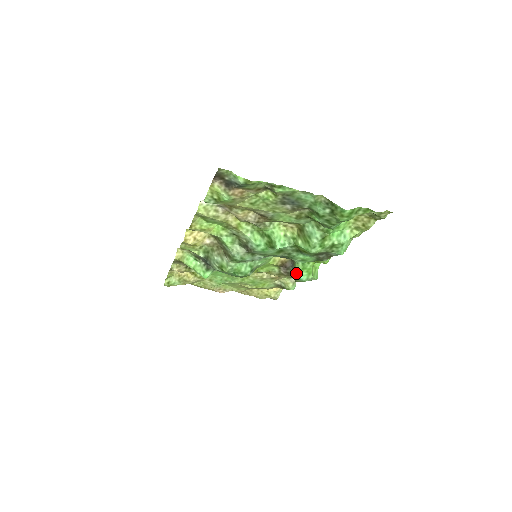
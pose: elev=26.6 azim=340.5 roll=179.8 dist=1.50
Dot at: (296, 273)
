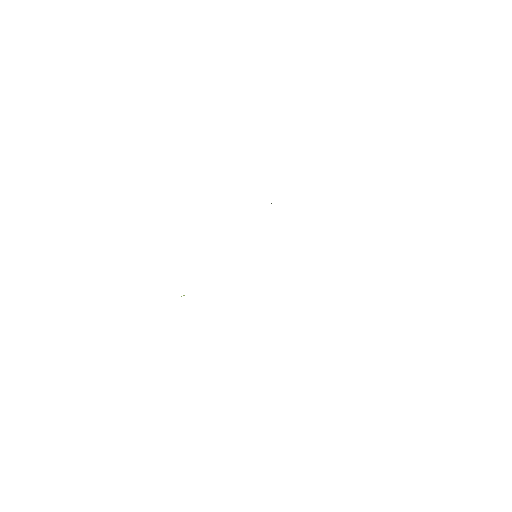
Dot at: occluded
